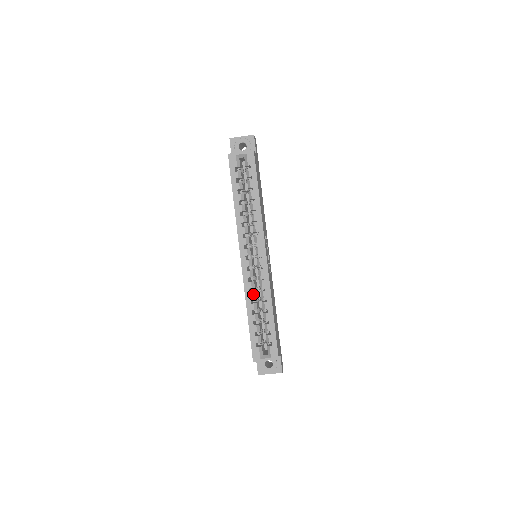
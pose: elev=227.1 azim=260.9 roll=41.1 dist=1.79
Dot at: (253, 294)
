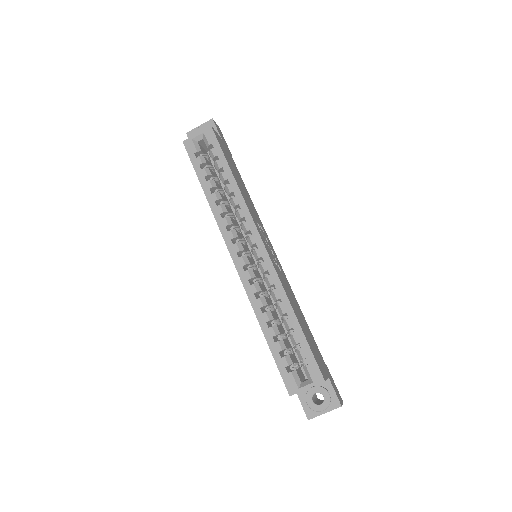
Dot at: (261, 299)
